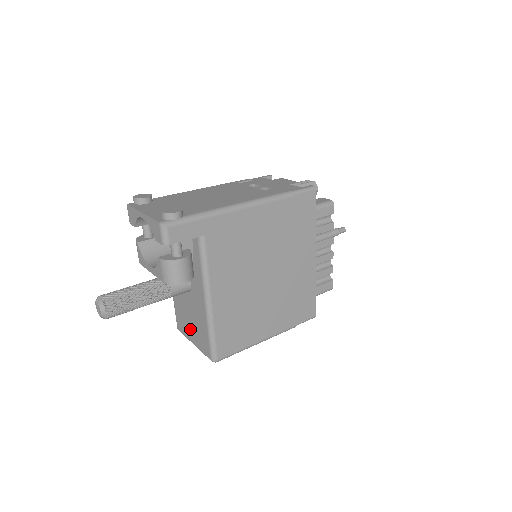
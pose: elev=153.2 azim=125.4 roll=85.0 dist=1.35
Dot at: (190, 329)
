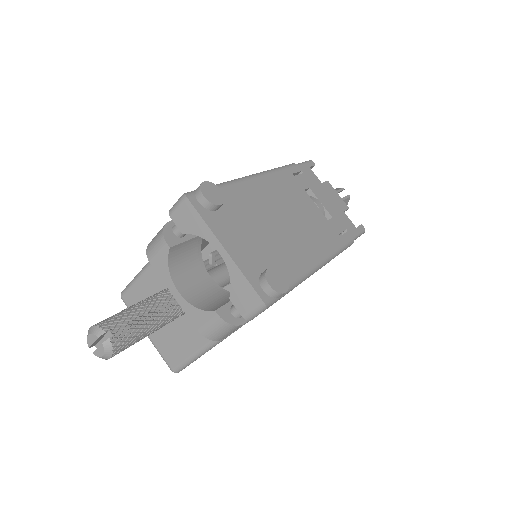
Dot at: occluded
